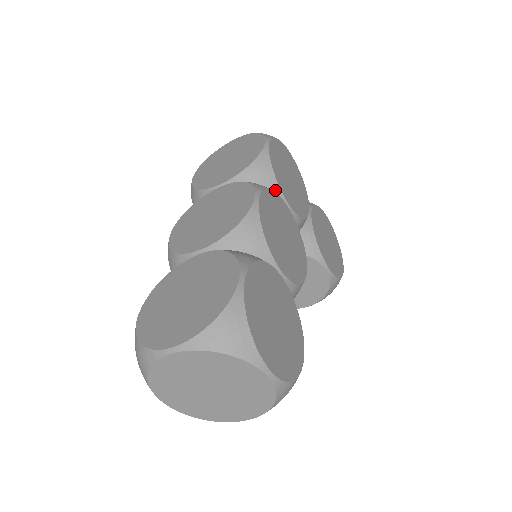
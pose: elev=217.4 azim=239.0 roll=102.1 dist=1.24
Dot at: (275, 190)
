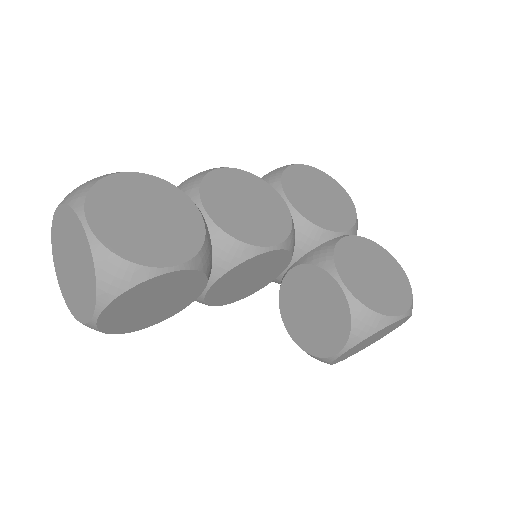
Dot at: (277, 188)
